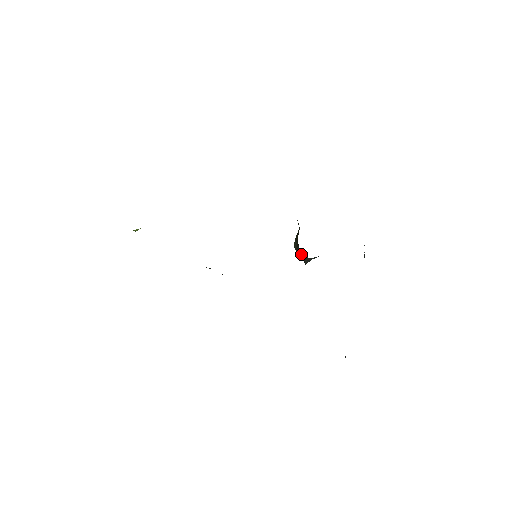
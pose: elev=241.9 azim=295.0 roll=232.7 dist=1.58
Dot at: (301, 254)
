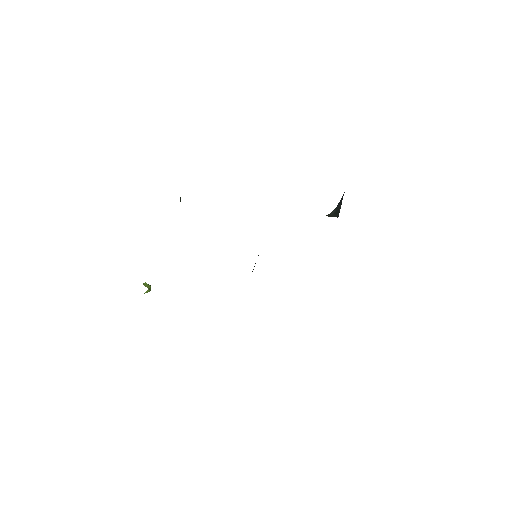
Dot at: occluded
